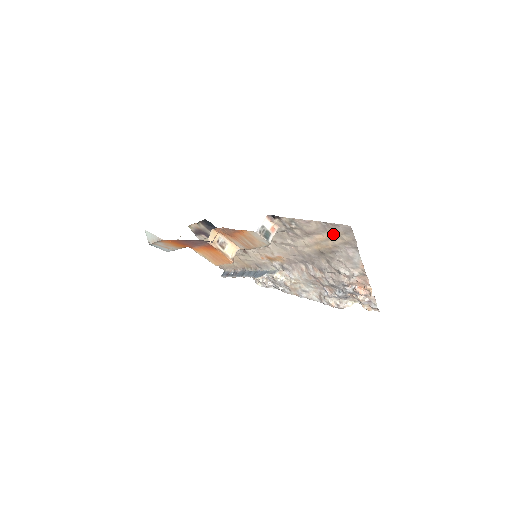
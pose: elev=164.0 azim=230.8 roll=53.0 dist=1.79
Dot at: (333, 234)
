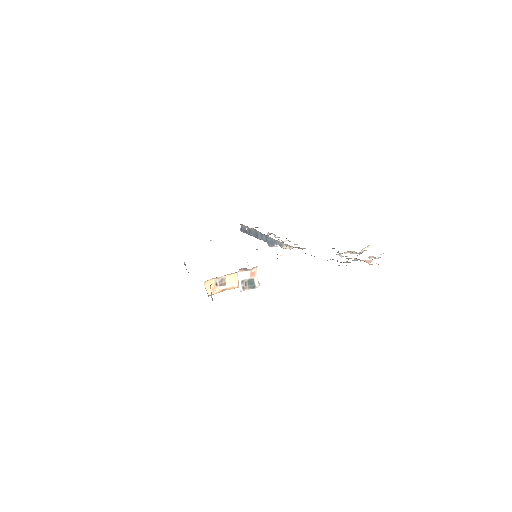
Dot at: occluded
